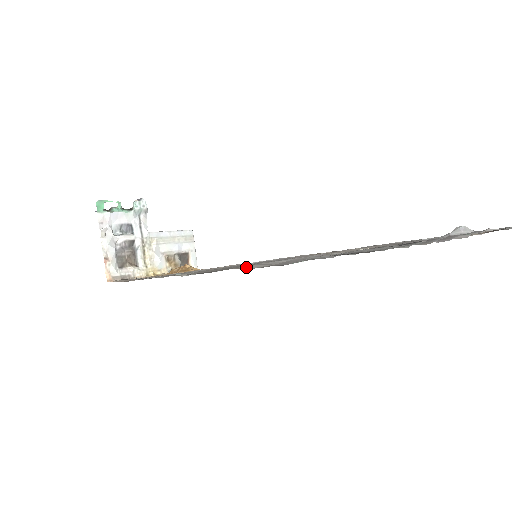
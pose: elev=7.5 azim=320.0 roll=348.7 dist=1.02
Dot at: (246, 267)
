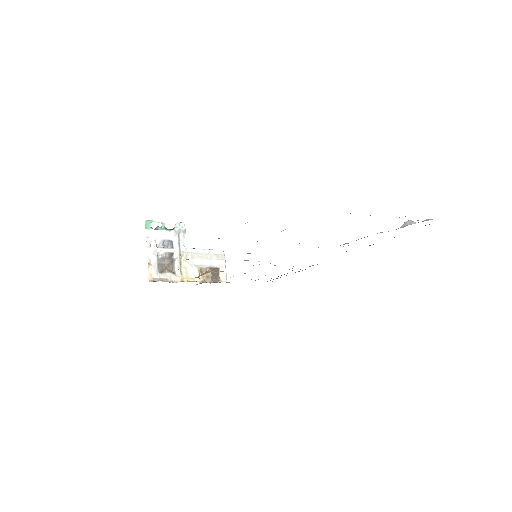
Dot at: (218, 238)
